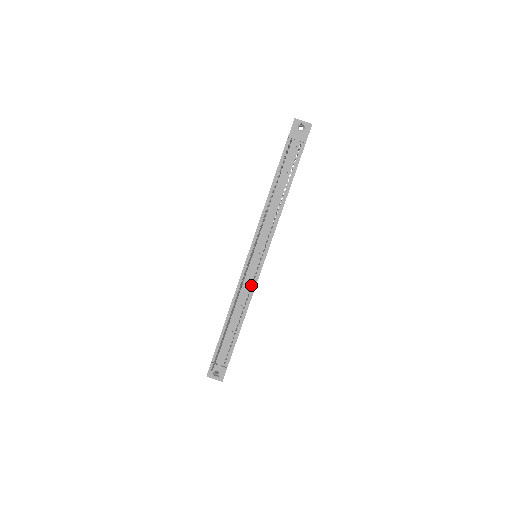
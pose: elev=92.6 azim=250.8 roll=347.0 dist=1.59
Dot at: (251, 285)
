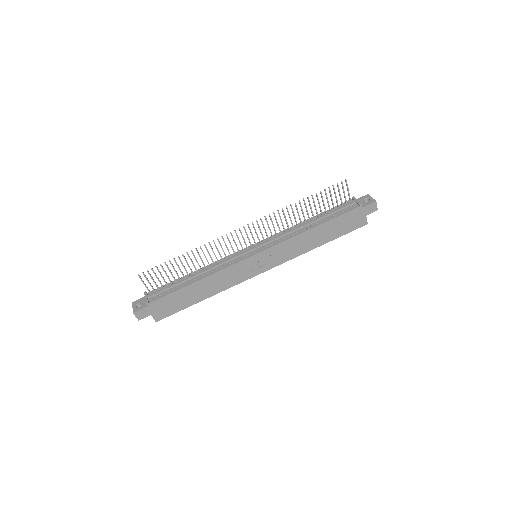
Dot at: occluded
